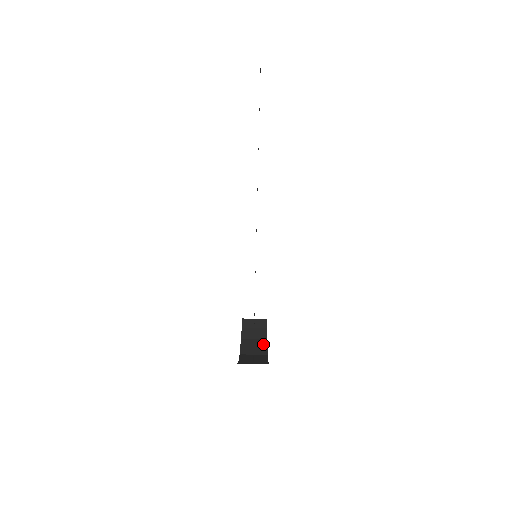
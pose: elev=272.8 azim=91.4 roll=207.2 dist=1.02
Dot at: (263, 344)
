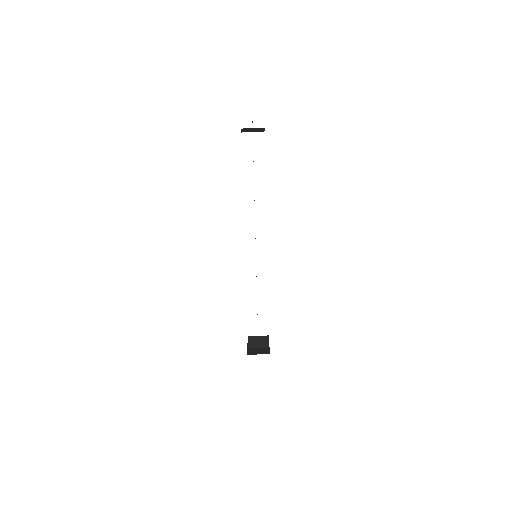
Dot at: (266, 349)
